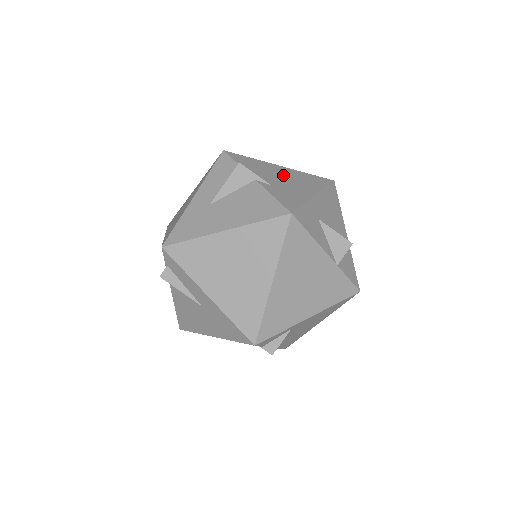
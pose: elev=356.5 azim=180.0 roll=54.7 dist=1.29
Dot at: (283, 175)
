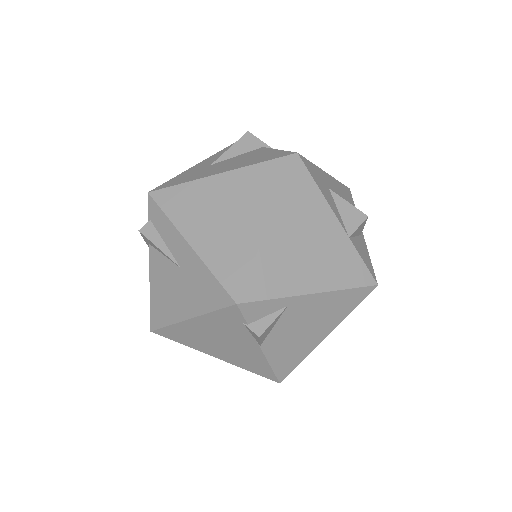
Dot at: occluded
